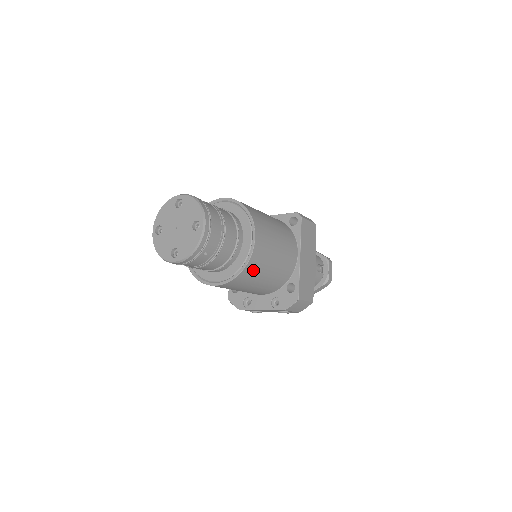
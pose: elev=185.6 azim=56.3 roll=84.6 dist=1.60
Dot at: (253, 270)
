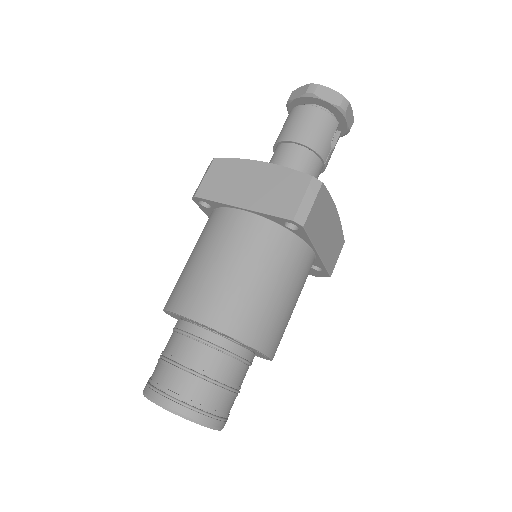
Dot at: occluded
